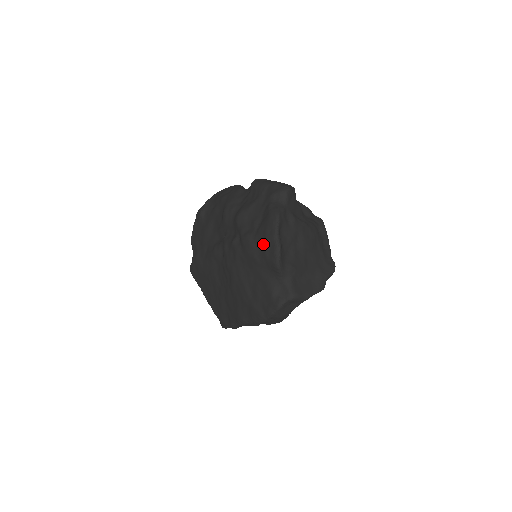
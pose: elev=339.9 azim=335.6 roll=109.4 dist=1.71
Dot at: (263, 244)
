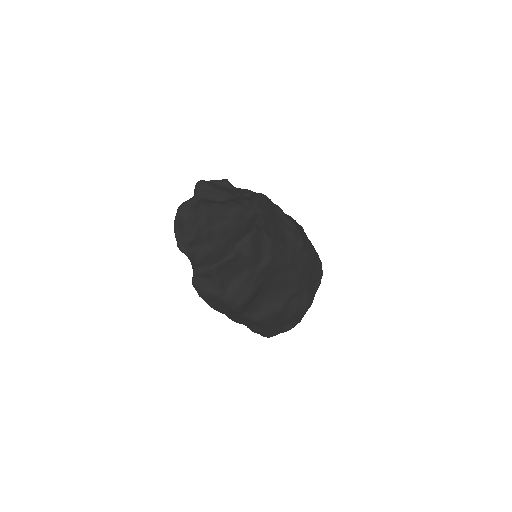
Dot at: occluded
